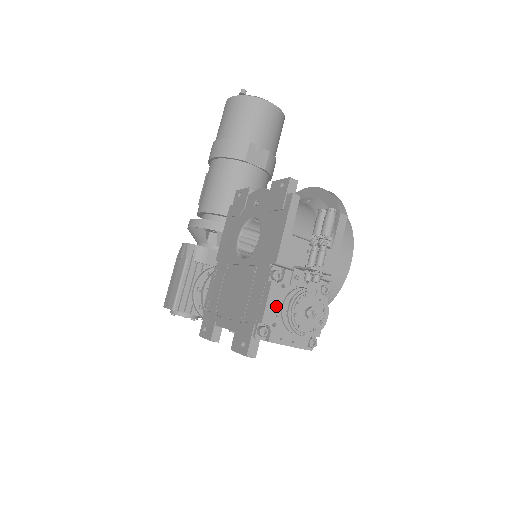
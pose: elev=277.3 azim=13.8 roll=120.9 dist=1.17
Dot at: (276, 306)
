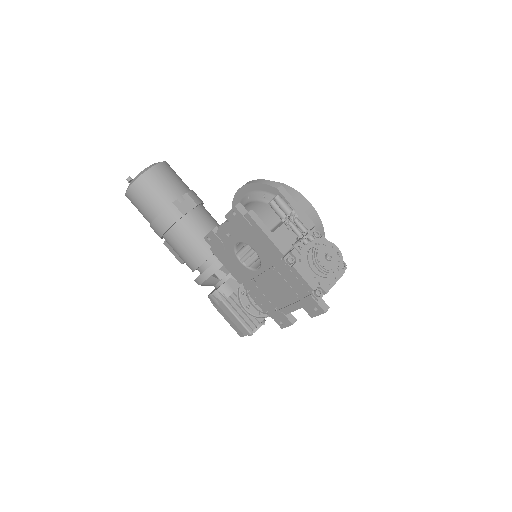
Dot at: (309, 274)
